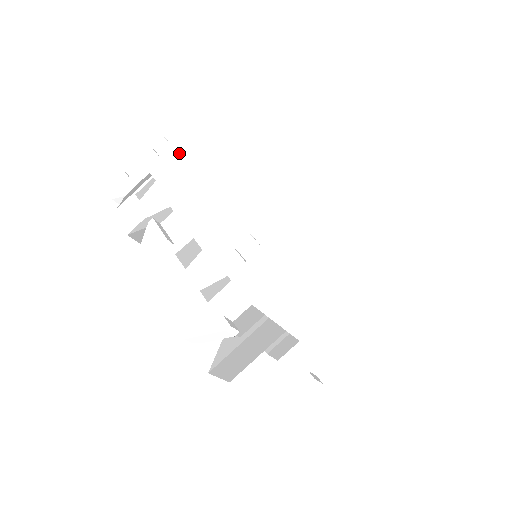
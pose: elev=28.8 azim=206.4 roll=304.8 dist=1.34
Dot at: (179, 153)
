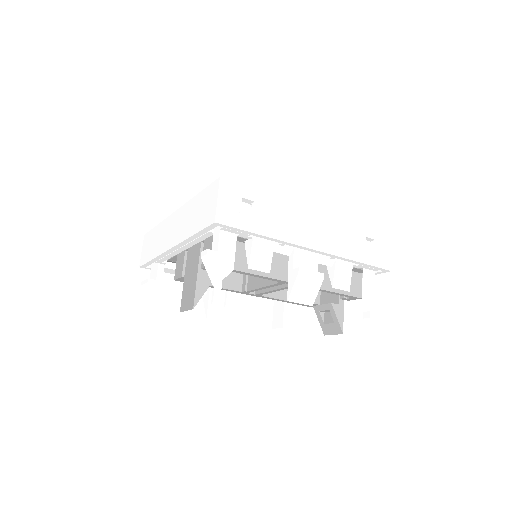
Dot at: (272, 207)
